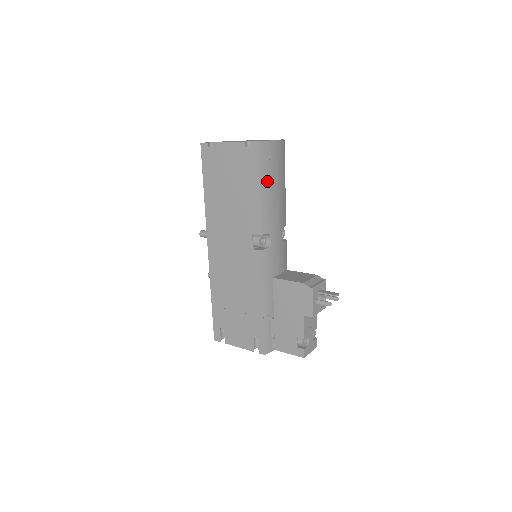
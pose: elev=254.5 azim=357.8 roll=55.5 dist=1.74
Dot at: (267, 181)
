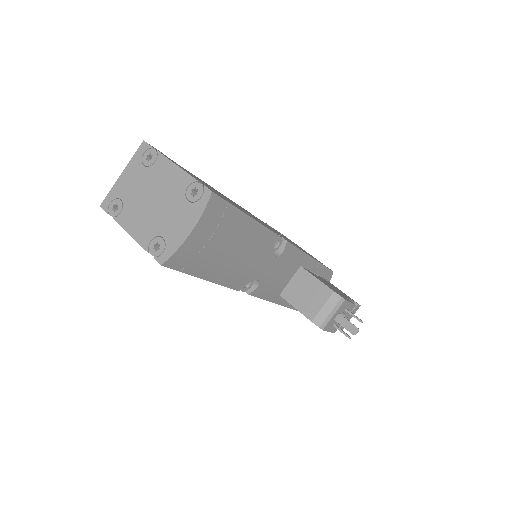
Dot at: (212, 266)
